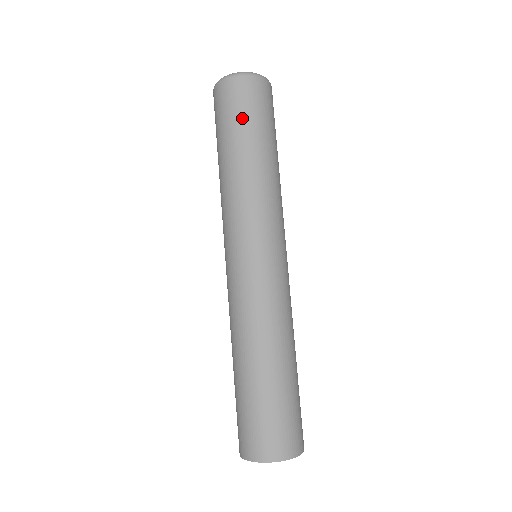
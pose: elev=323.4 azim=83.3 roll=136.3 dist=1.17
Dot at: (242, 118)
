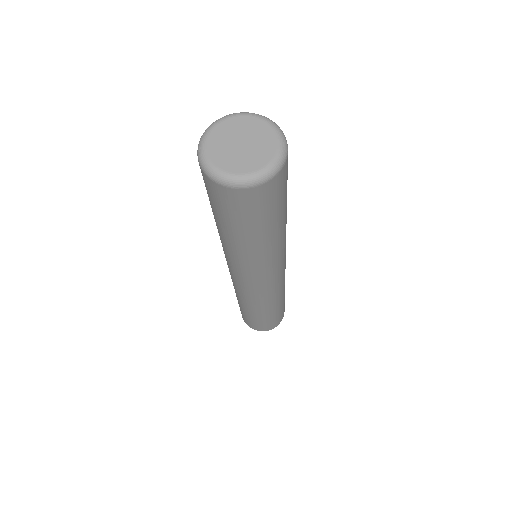
Dot at: (218, 212)
